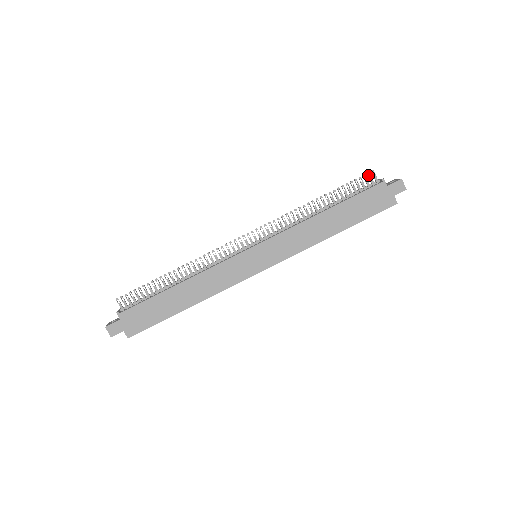
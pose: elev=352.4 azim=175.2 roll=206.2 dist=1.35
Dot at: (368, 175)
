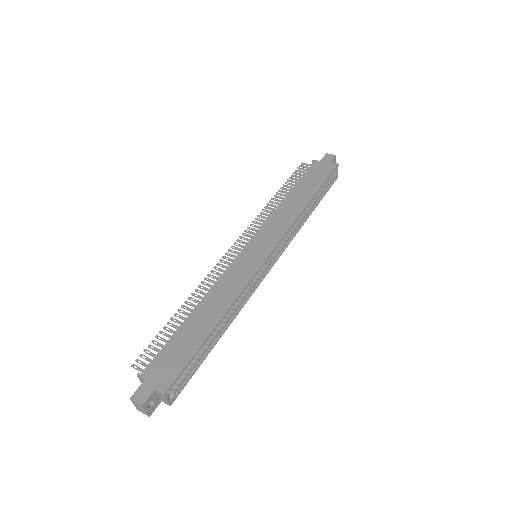
Dot at: (300, 166)
